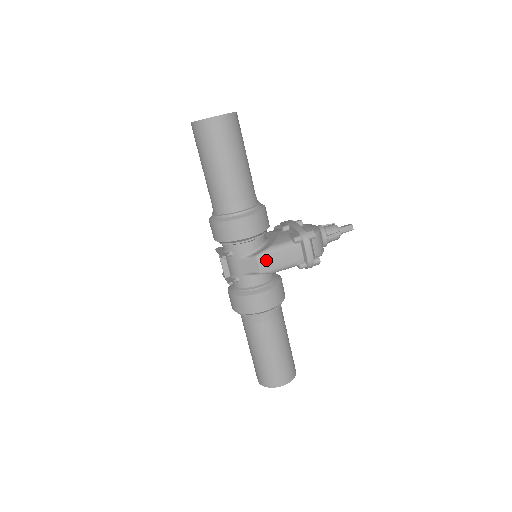
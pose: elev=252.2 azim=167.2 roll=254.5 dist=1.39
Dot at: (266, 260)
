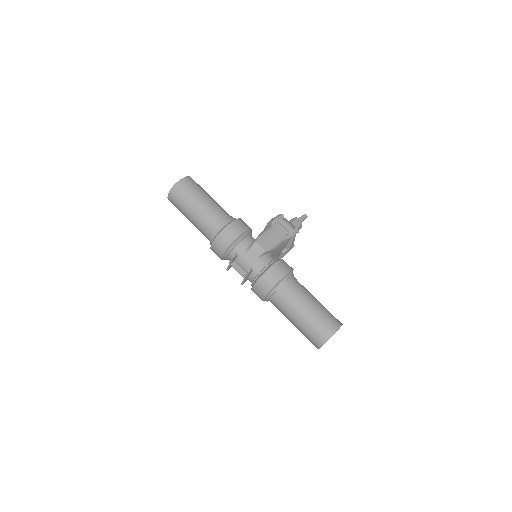
Dot at: (262, 241)
